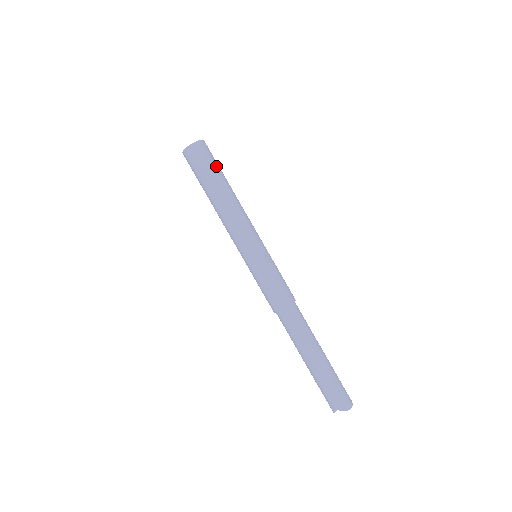
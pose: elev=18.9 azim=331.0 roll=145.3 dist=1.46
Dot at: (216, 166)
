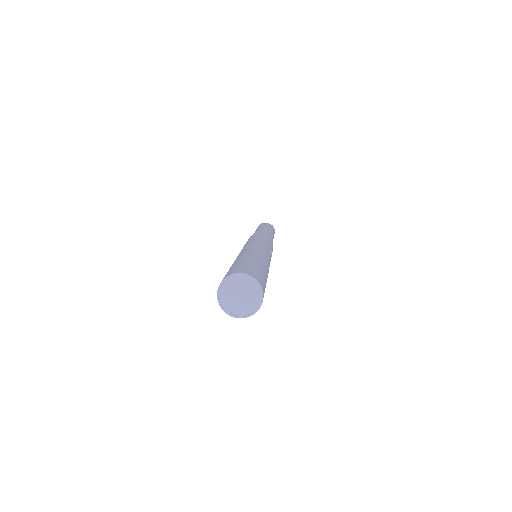
Dot at: (265, 277)
